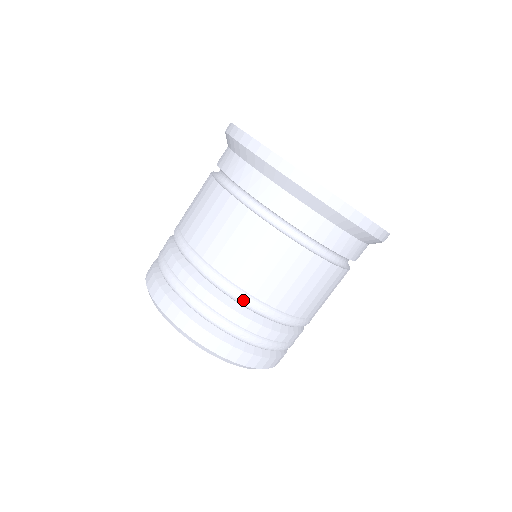
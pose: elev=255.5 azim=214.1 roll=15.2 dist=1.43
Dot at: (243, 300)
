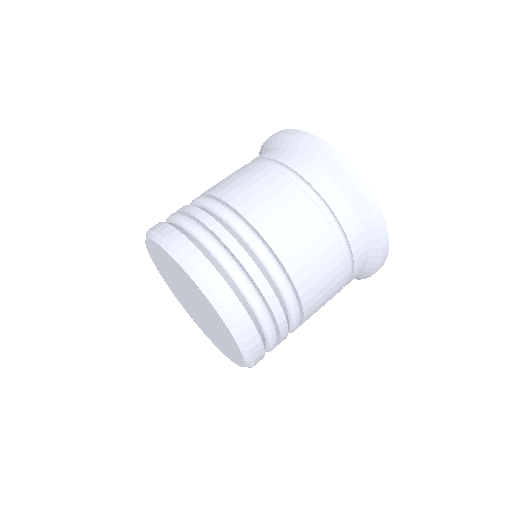
Dot at: (281, 278)
